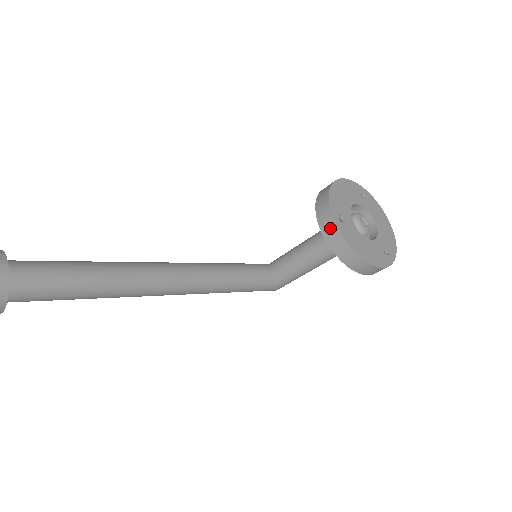
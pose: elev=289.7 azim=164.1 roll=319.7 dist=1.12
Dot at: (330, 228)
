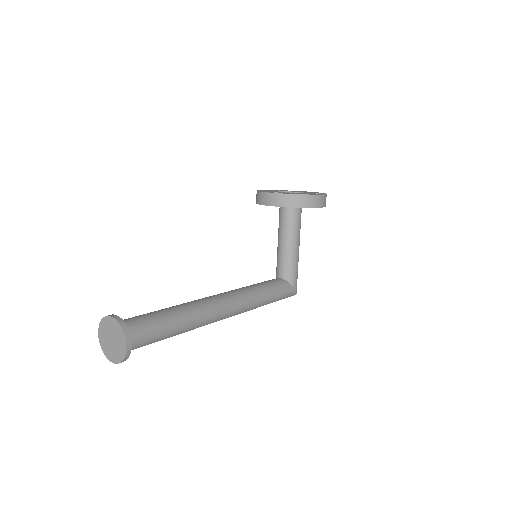
Dot at: (274, 198)
